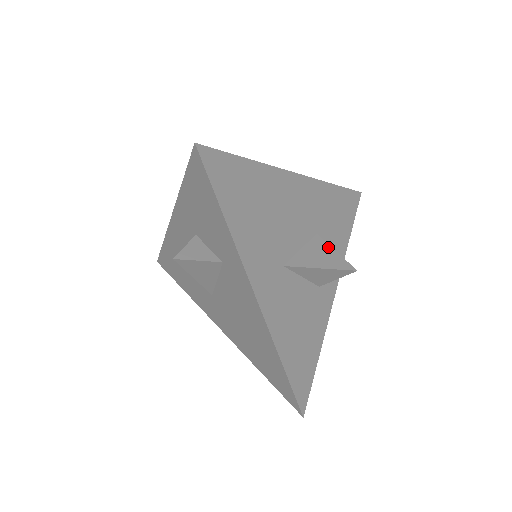
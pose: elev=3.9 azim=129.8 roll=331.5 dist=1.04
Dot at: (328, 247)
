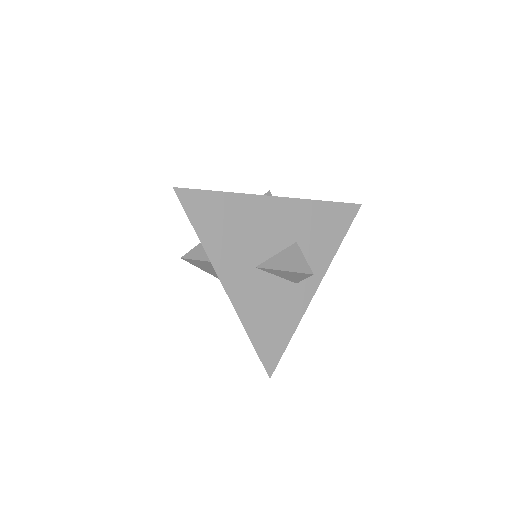
Dot at: (300, 254)
